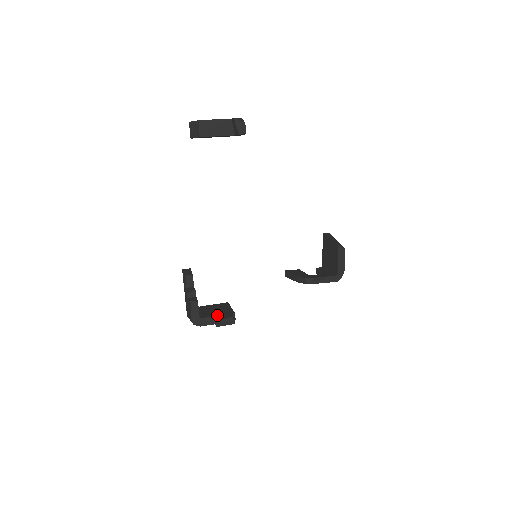
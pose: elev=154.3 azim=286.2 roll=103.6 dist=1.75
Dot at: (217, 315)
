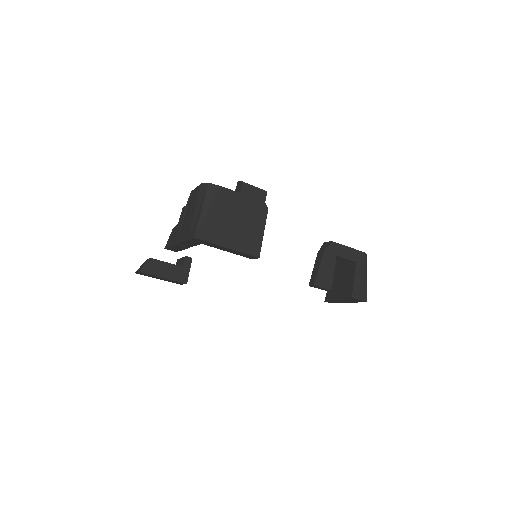
Dot at: occluded
